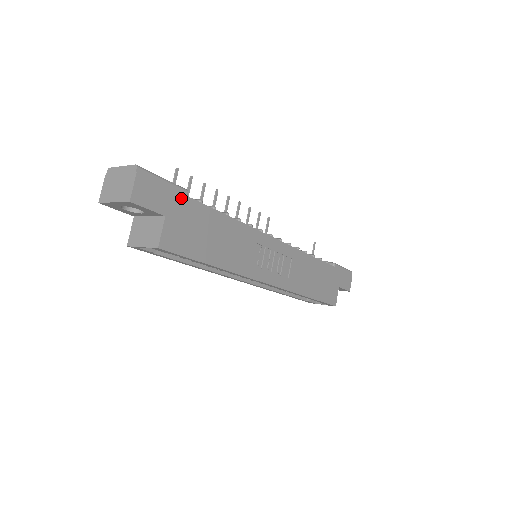
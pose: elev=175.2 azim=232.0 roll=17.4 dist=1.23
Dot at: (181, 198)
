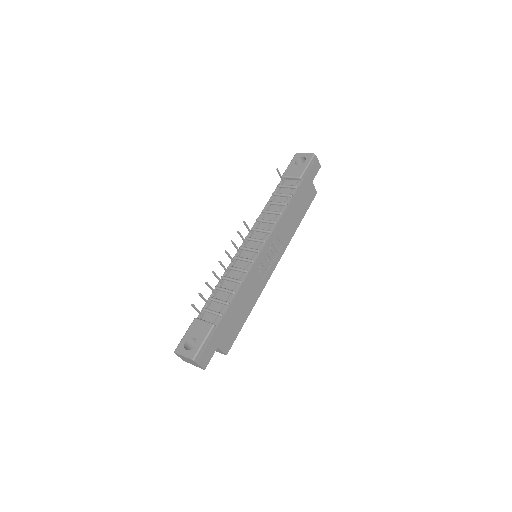
Dot at: (215, 333)
